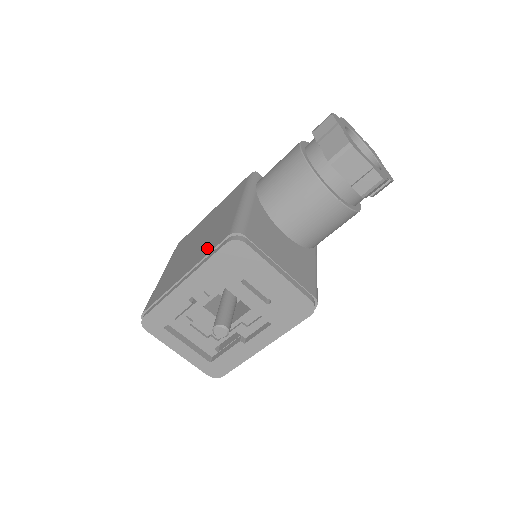
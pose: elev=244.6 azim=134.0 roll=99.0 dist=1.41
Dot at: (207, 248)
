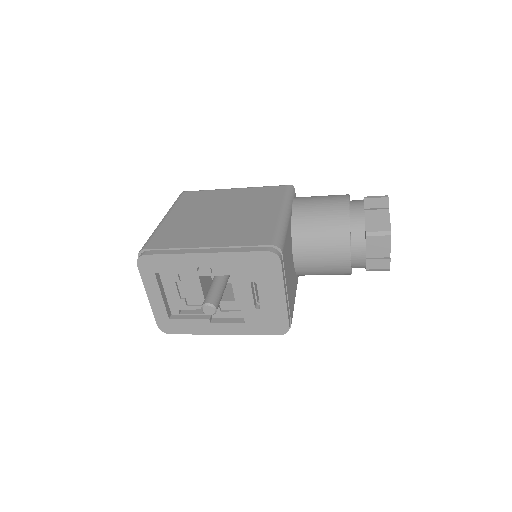
Dot at: (239, 237)
